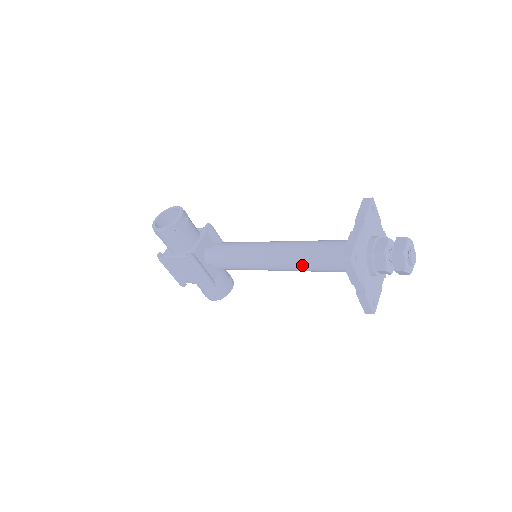
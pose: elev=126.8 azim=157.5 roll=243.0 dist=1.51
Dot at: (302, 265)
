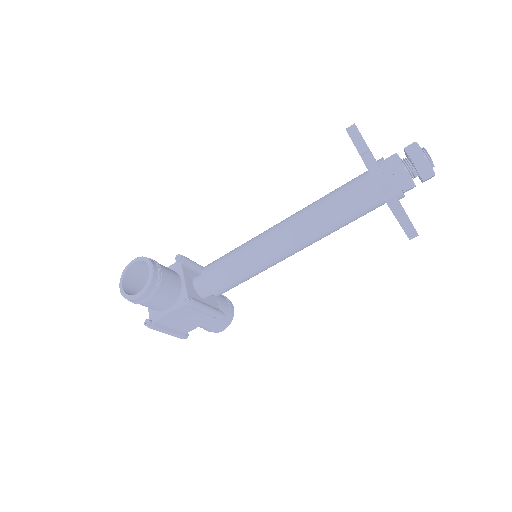
Dot at: (320, 233)
